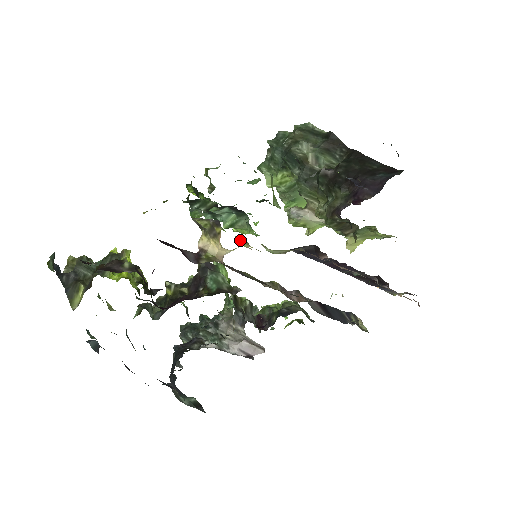
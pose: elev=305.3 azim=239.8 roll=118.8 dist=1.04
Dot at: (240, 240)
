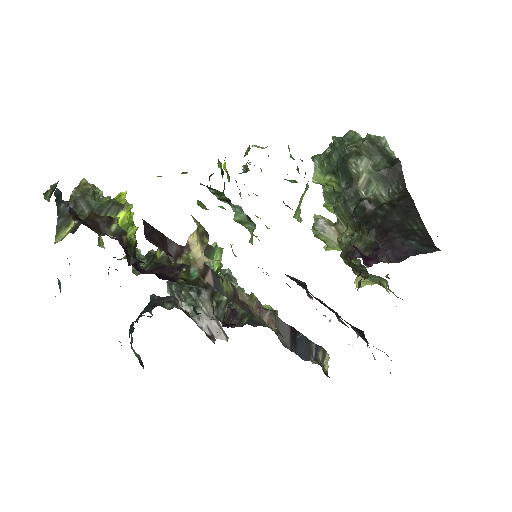
Dot at: (232, 249)
